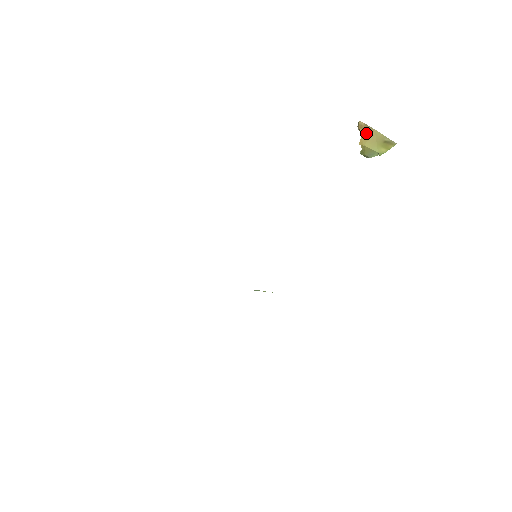
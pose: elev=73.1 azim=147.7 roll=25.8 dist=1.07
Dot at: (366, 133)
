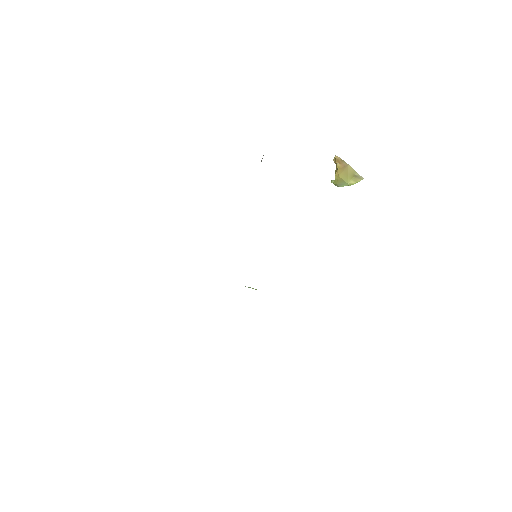
Dot at: (342, 166)
